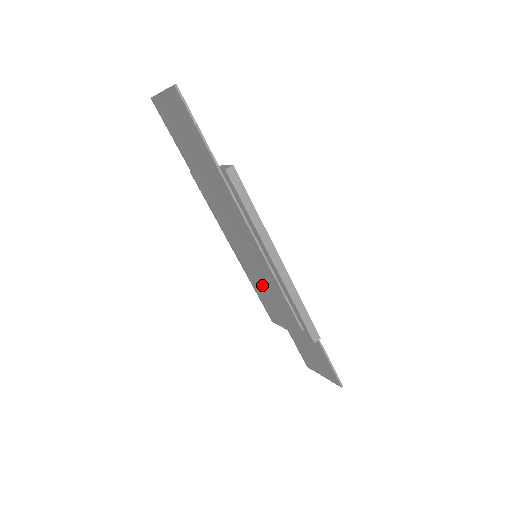
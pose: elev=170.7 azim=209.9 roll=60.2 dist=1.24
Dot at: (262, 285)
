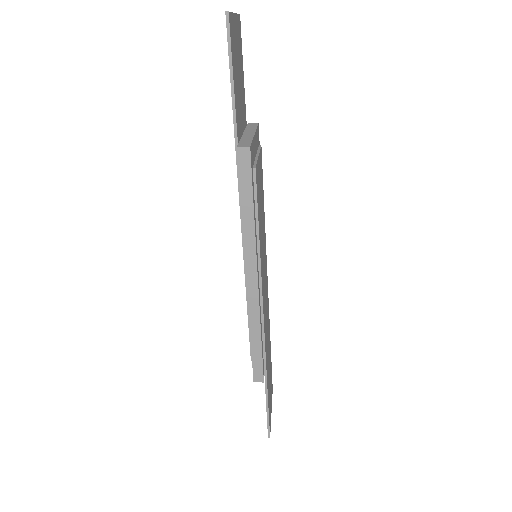
Dot at: occluded
